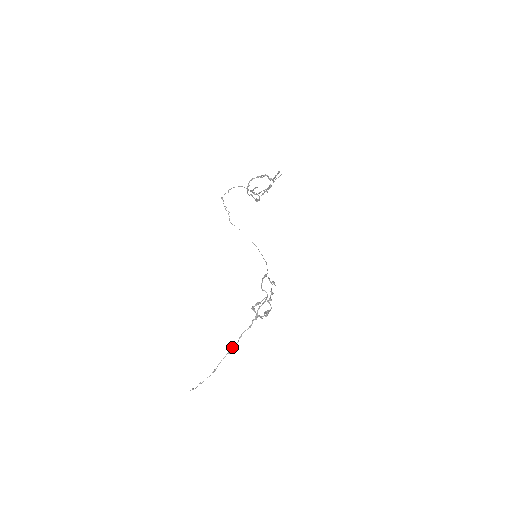
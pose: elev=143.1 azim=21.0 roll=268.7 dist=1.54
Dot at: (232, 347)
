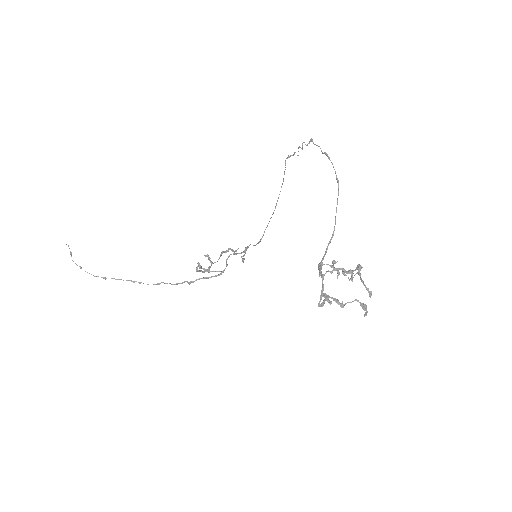
Dot at: (141, 282)
